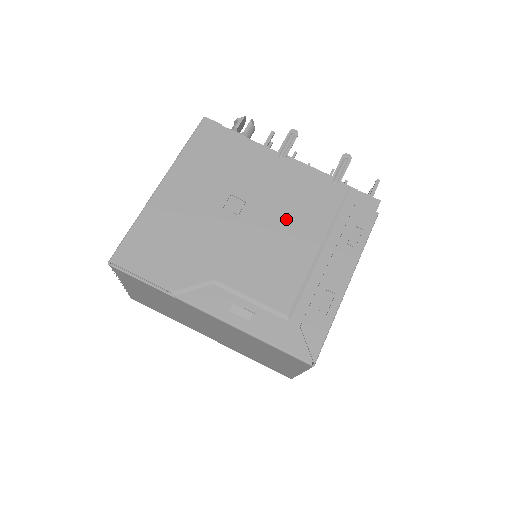
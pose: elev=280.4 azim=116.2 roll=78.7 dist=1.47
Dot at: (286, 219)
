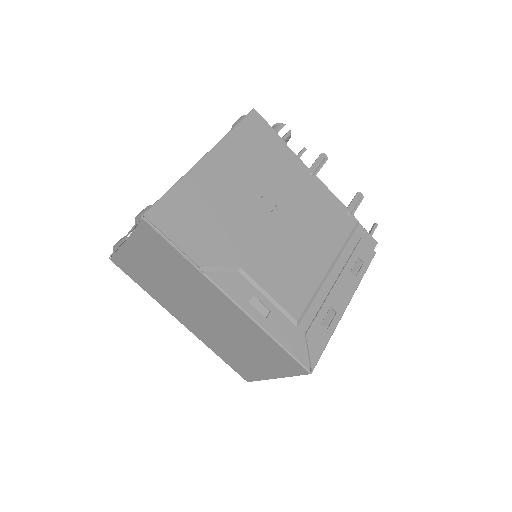
Dot at: (308, 232)
